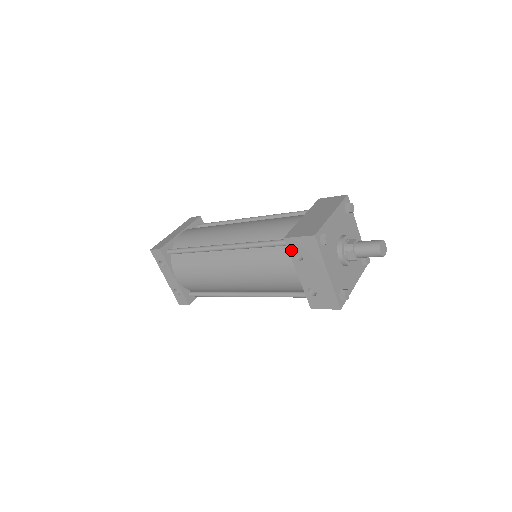
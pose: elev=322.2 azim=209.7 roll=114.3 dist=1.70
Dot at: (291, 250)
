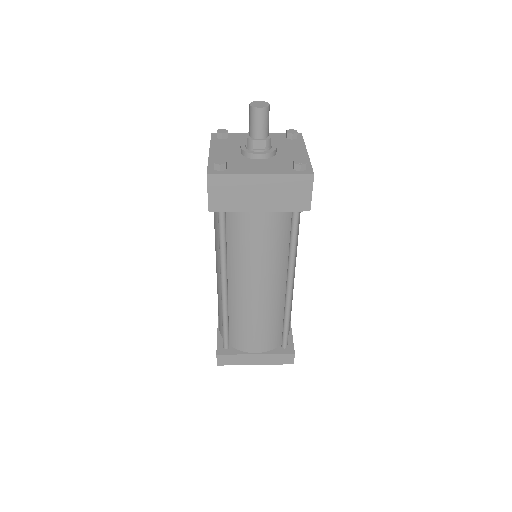
Dot at: occluded
